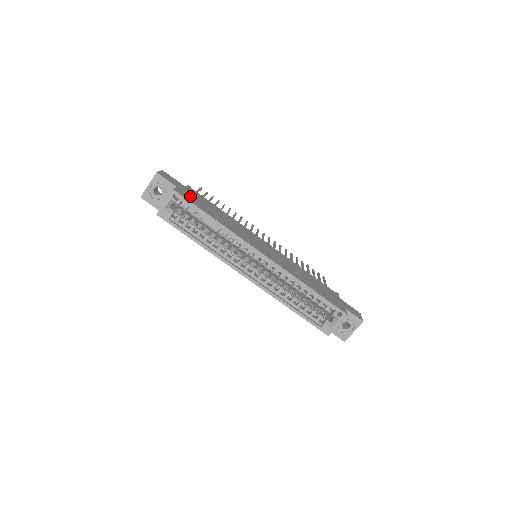
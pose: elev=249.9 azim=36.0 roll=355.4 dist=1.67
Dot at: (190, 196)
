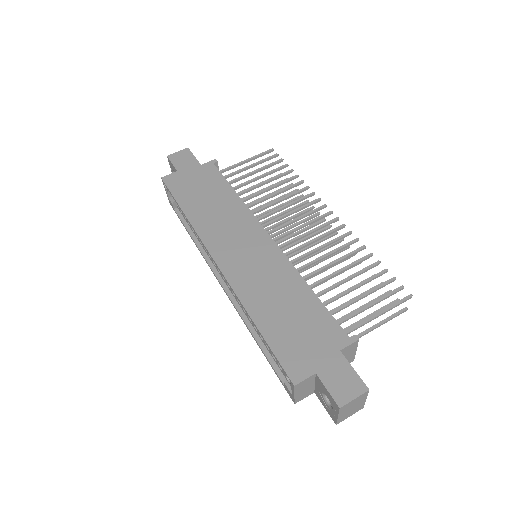
Dot at: (185, 181)
